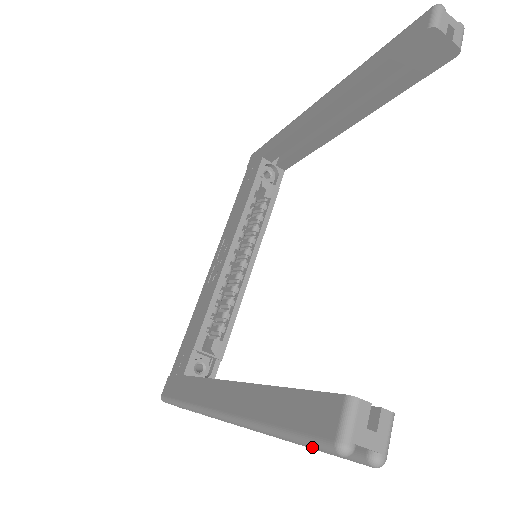
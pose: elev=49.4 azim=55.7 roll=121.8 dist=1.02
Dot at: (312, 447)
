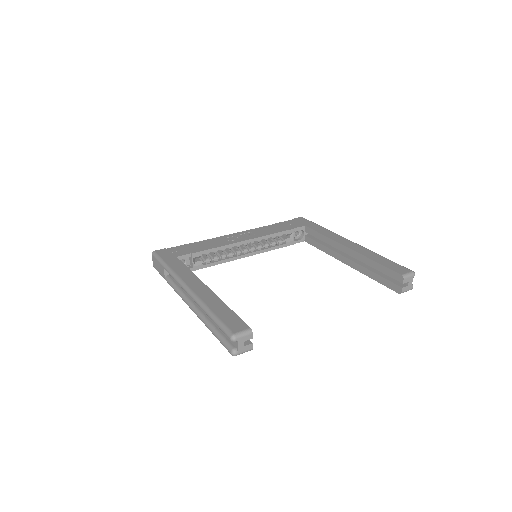
Dot at: (222, 329)
